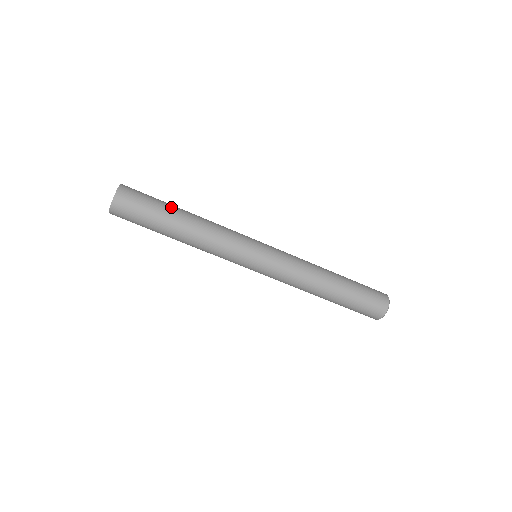
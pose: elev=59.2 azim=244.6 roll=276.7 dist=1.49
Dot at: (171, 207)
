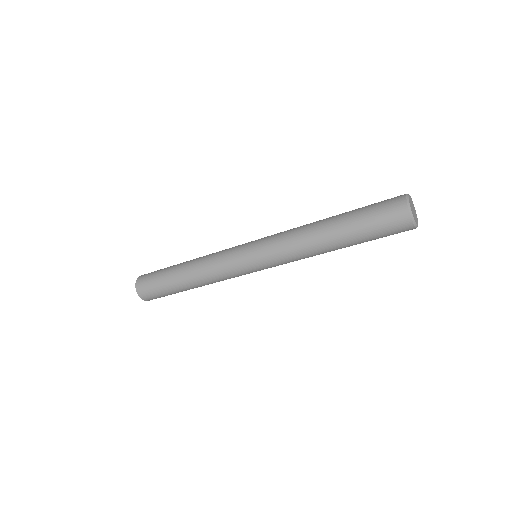
Dot at: (170, 275)
